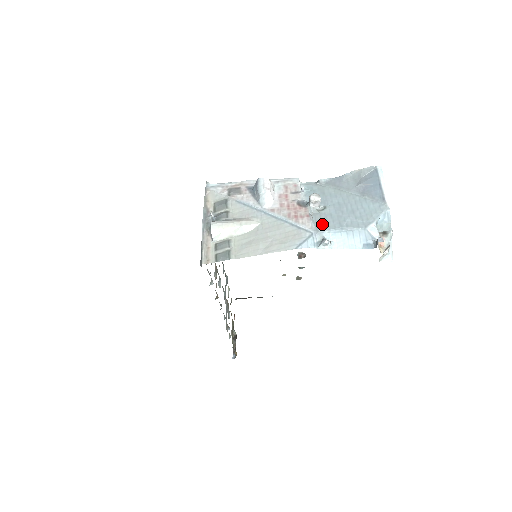
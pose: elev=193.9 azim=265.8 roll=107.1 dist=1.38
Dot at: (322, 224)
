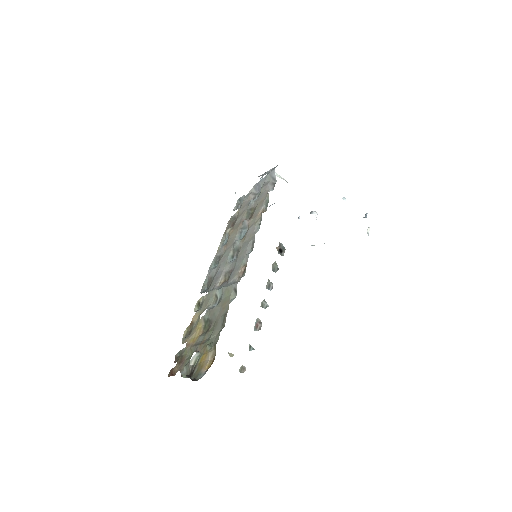
Dot at: occluded
